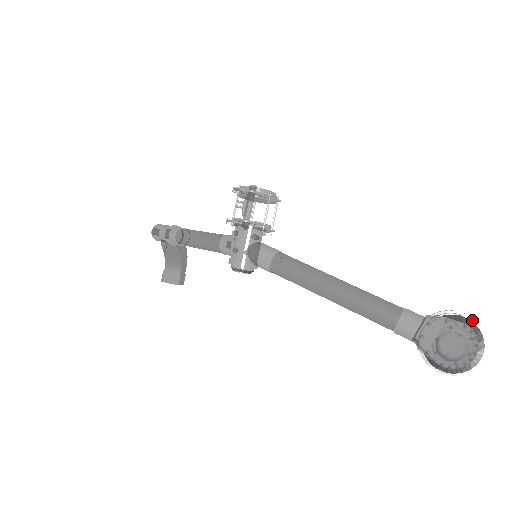
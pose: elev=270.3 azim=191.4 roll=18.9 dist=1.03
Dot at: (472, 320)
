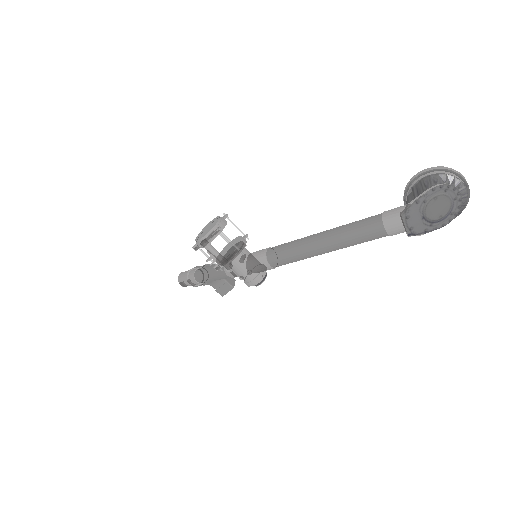
Dot at: (435, 171)
